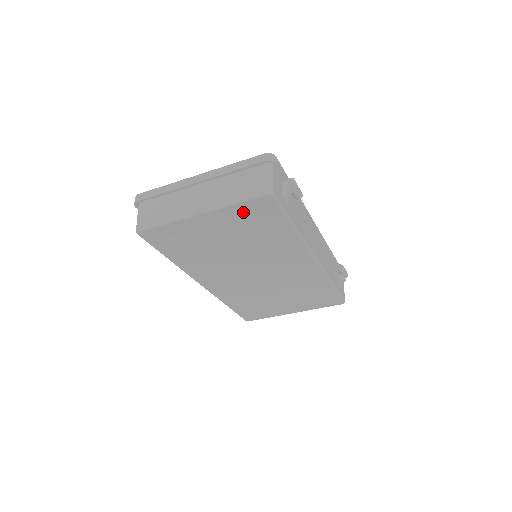
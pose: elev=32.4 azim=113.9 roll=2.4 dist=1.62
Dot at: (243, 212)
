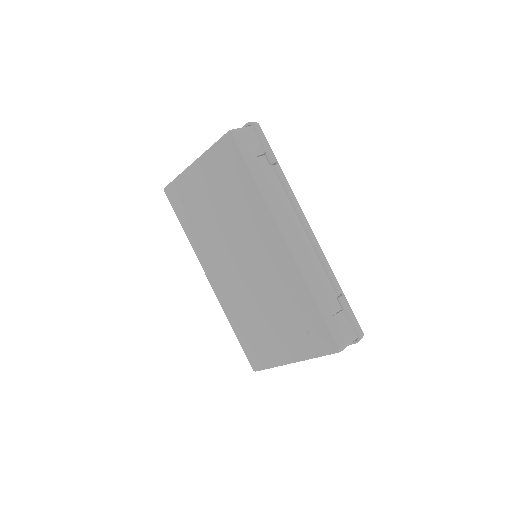
Dot at: (218, 157)
